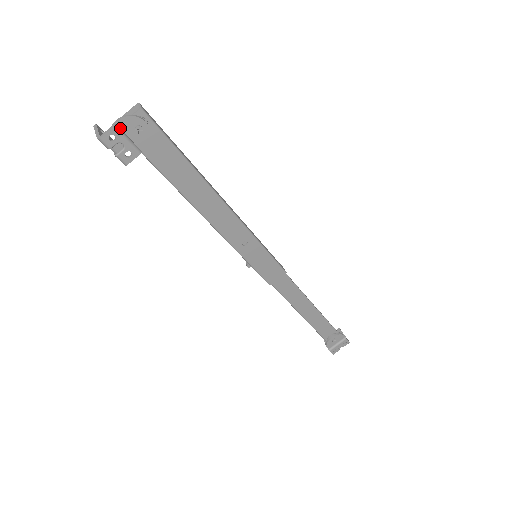
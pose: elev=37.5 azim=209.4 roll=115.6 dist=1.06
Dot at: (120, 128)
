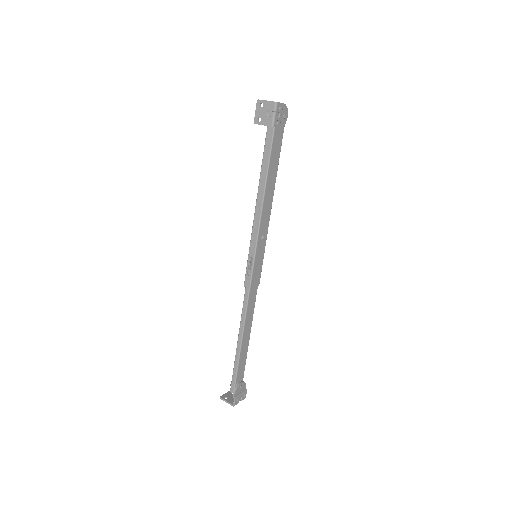
Dot at: (281, 107)
